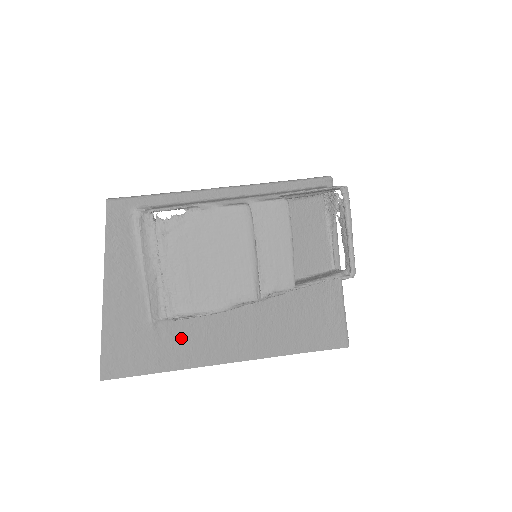
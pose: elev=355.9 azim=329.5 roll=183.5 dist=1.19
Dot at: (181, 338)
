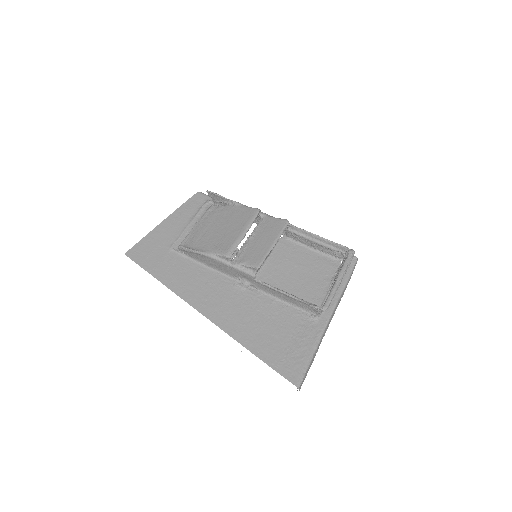
Dot at: (177, 268)
